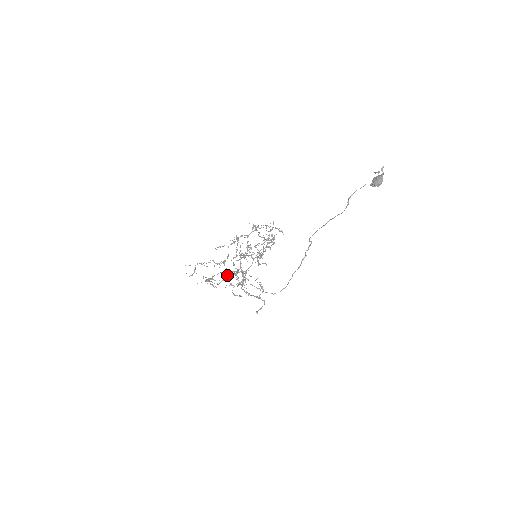
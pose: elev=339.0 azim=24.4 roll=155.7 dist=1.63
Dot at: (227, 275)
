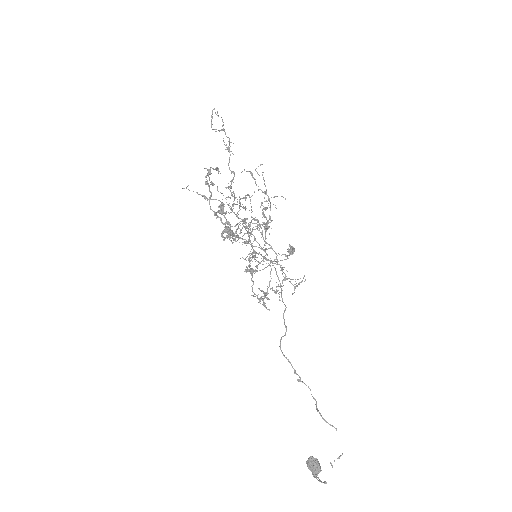
Dot at: (228, 204)
